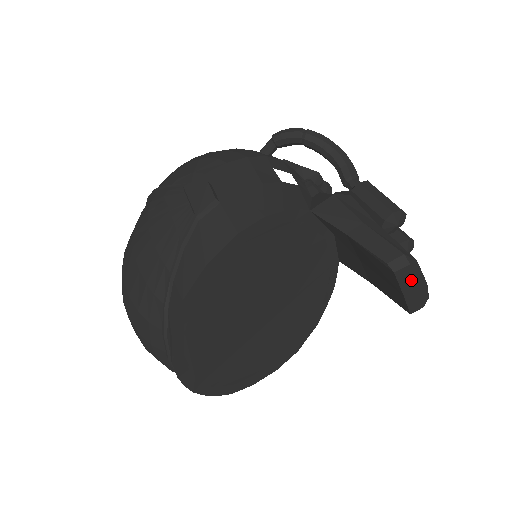
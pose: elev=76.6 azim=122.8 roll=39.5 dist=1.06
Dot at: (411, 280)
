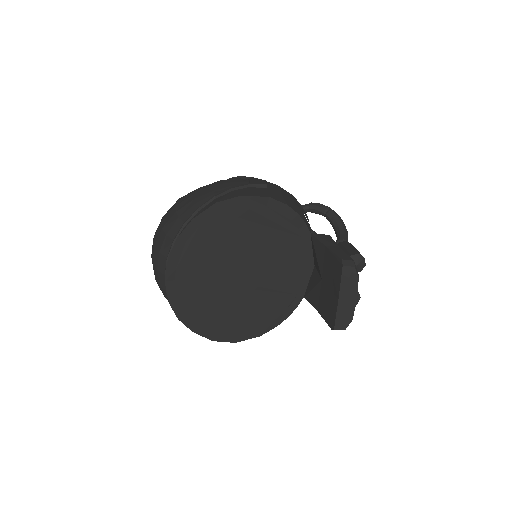
Dot at: (349, 285)
